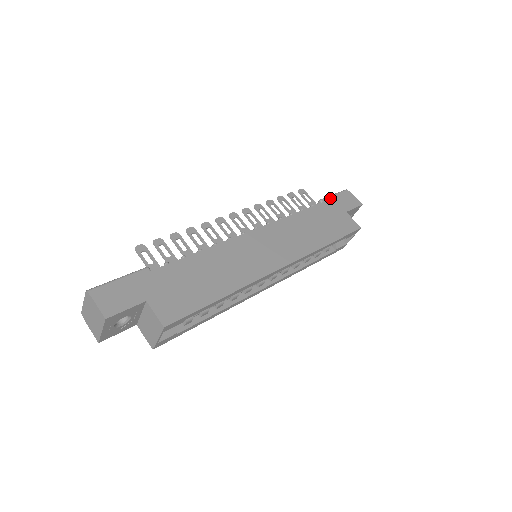
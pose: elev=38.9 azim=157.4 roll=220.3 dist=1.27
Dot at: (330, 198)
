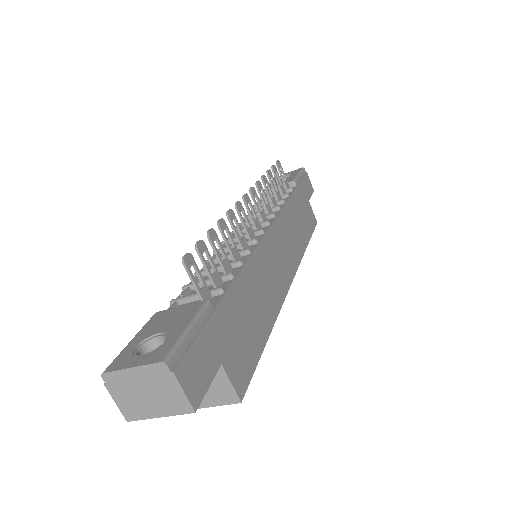
Dot at: (299, 180)
